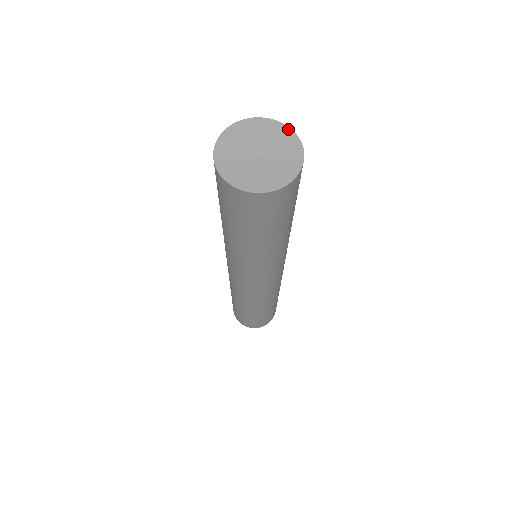
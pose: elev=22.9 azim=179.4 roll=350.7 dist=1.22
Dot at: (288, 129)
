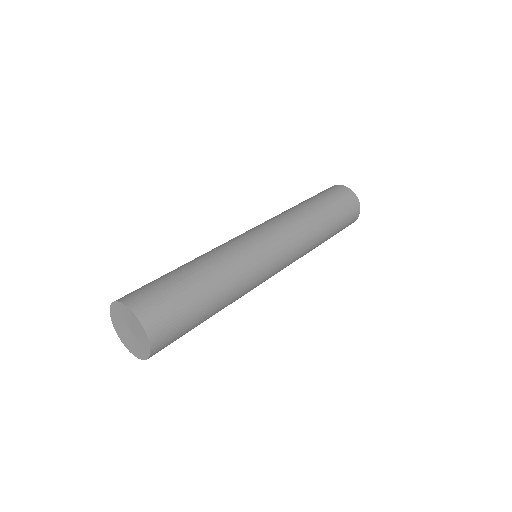
Dot at: (122, 305)
